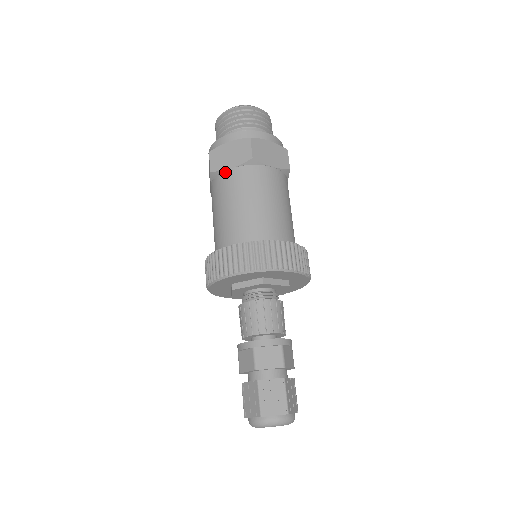
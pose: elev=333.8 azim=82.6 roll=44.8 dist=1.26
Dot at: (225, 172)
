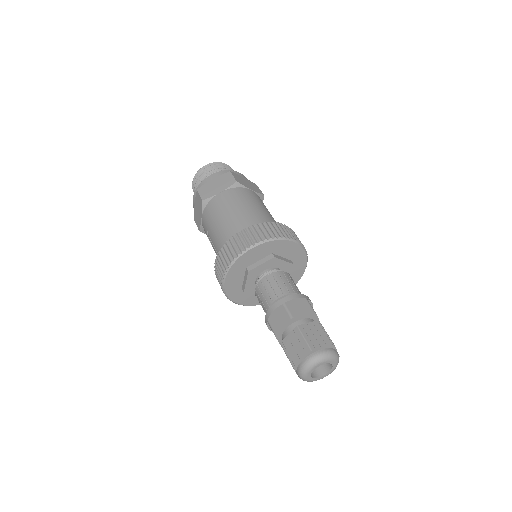
Dot at: (216, 196)
